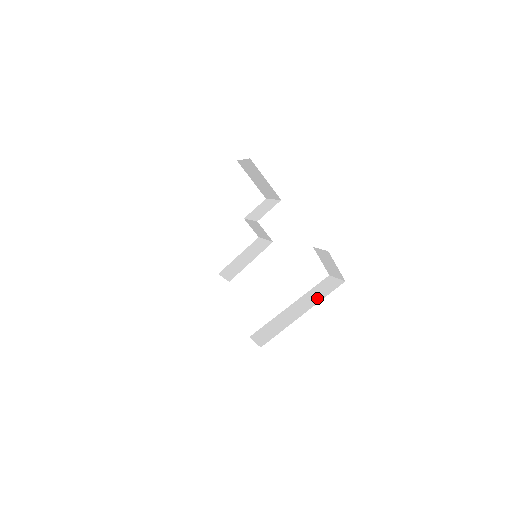
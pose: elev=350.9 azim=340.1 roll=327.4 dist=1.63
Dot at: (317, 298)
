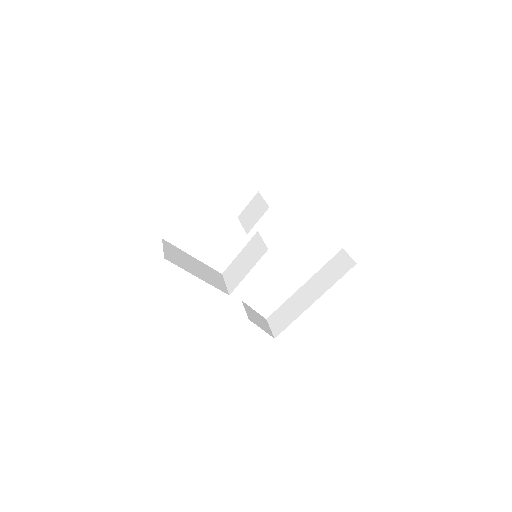
Dot at: (328, 282)
